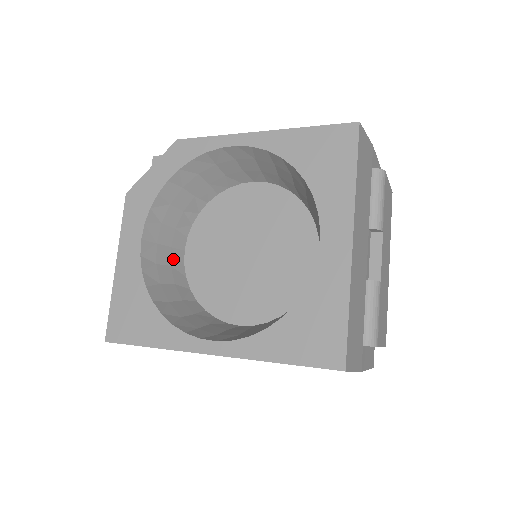
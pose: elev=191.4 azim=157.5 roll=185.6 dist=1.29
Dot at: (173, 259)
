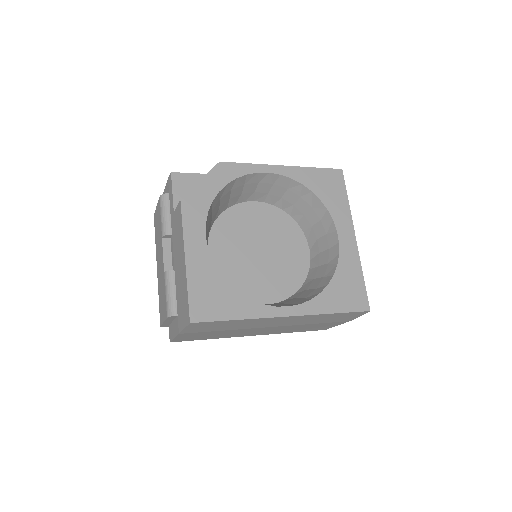
Dot at: occluded
